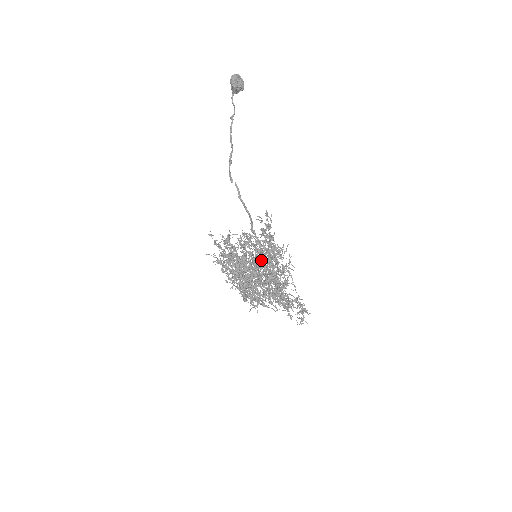
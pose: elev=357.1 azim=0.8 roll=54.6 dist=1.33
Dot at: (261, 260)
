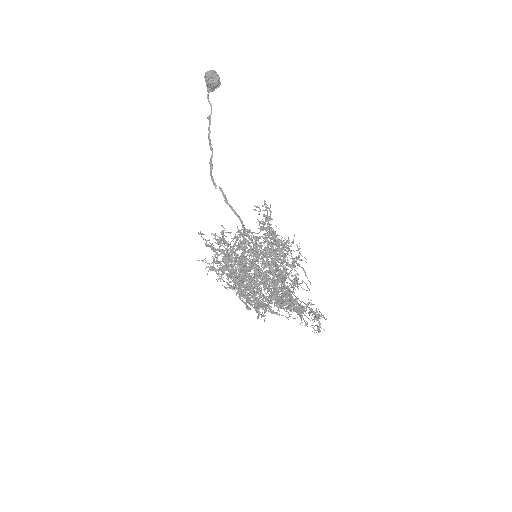
Dot at: (264, 256)
